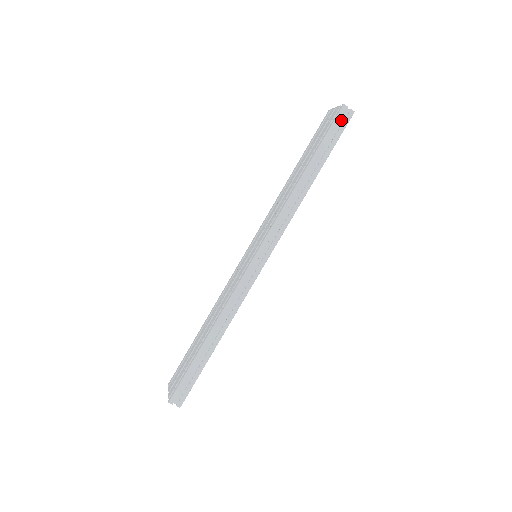
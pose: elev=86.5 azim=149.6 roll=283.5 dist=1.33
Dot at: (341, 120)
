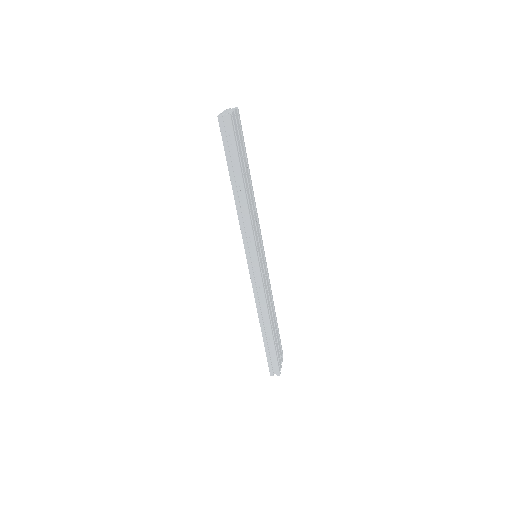
Dot at: (227, 127)
